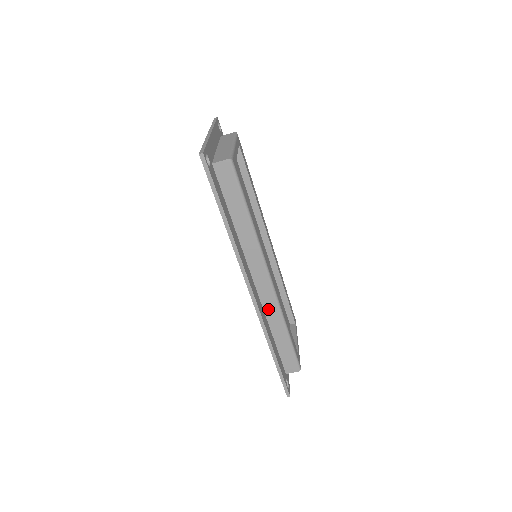
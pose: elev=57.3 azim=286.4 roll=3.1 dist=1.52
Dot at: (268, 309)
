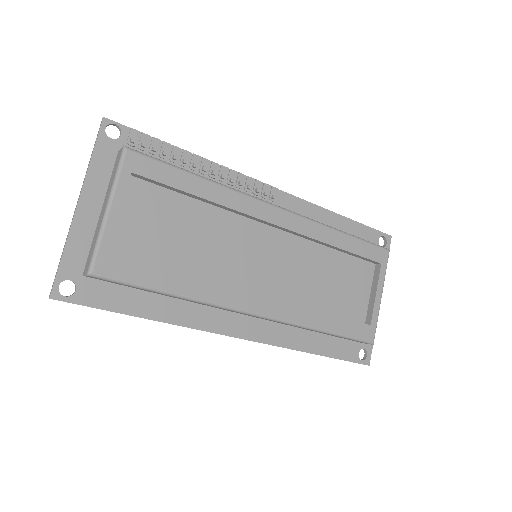
Dot at: occluded
